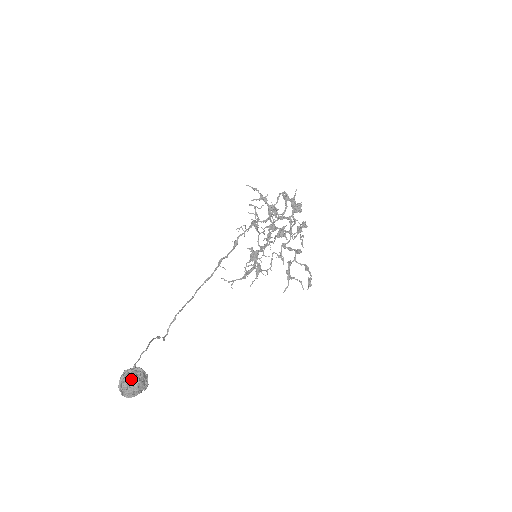
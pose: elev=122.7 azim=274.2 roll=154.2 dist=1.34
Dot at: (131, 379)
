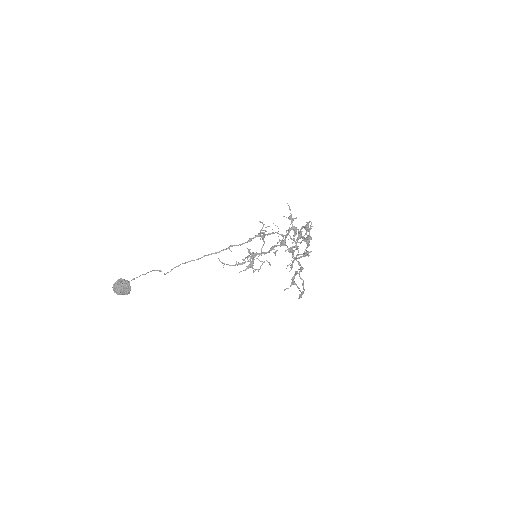
Dot at: (119, 285)
